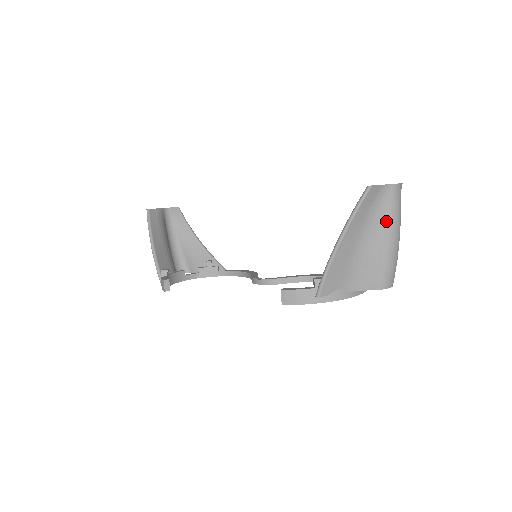
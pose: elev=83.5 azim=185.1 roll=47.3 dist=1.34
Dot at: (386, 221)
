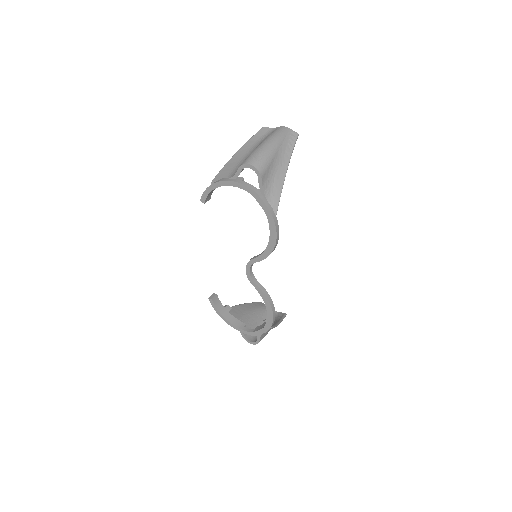
Dot at: occluded
